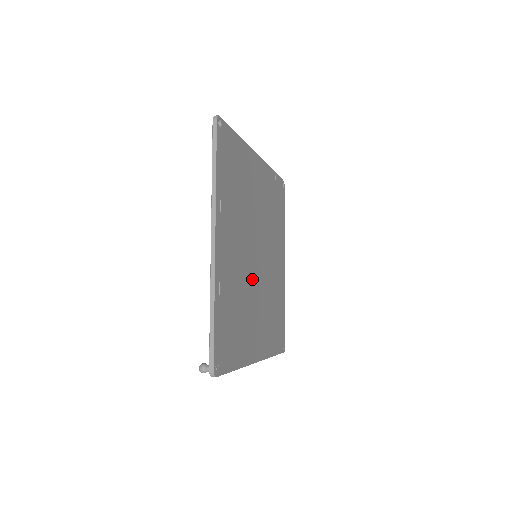
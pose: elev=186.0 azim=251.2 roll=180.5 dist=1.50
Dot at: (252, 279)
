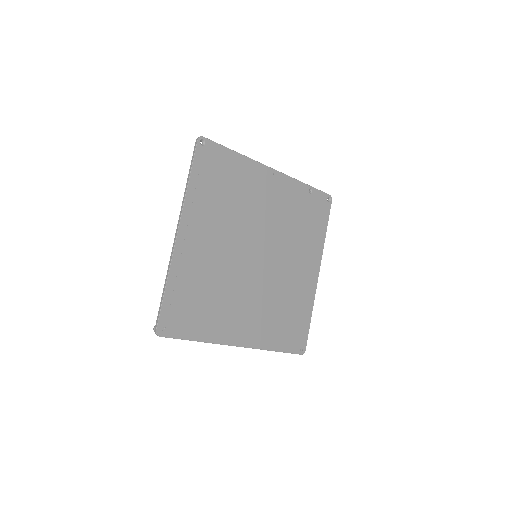
Dot at: (241, 274)
